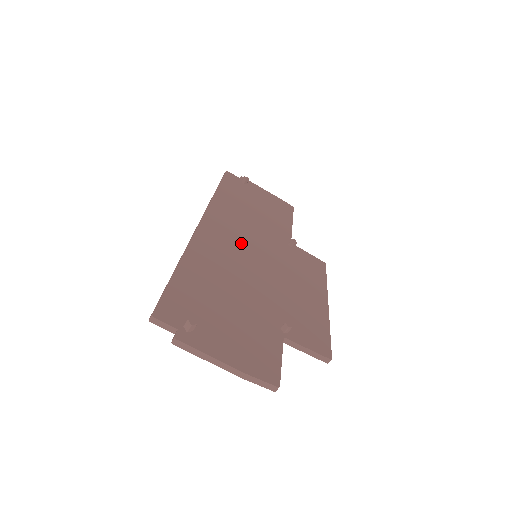
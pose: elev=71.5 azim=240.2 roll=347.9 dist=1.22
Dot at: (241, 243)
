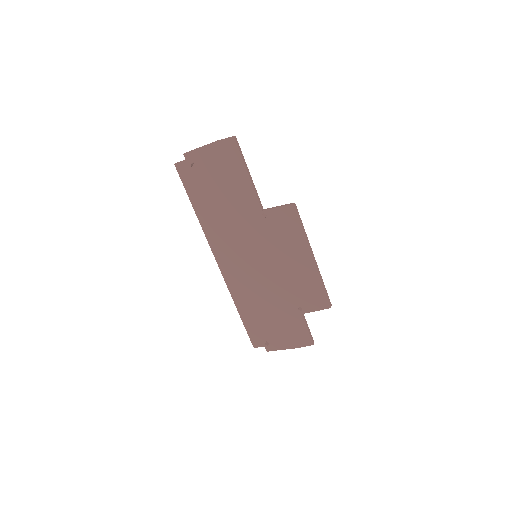
Dot at: (243, 257)
